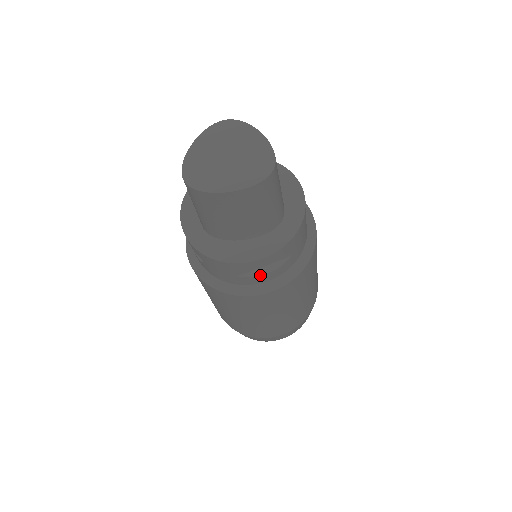
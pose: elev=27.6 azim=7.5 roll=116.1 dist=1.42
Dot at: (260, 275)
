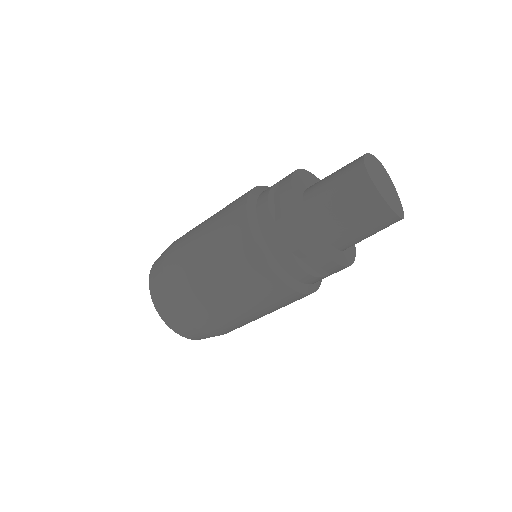
Dot at: (302, 268)
